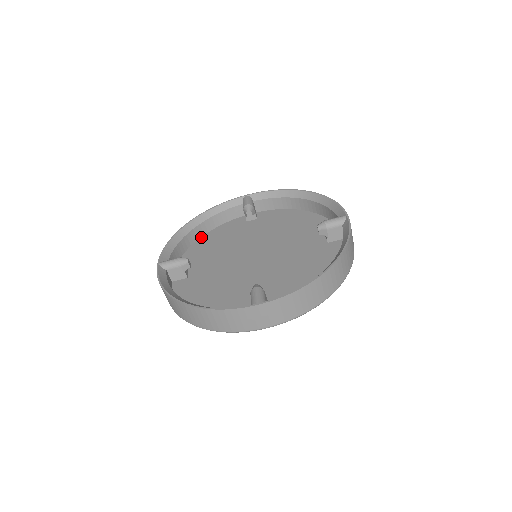
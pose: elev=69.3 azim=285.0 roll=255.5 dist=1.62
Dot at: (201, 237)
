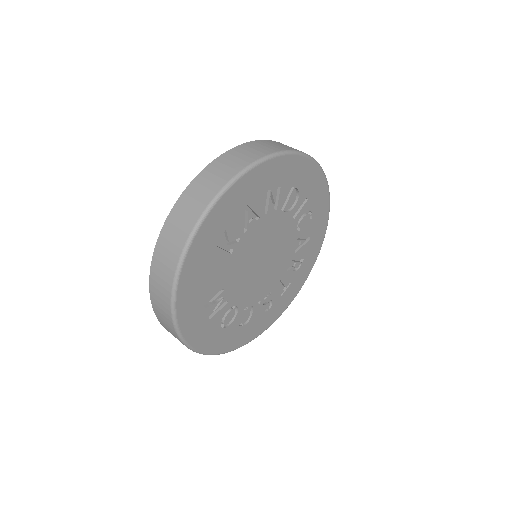
Dot at: occluded
